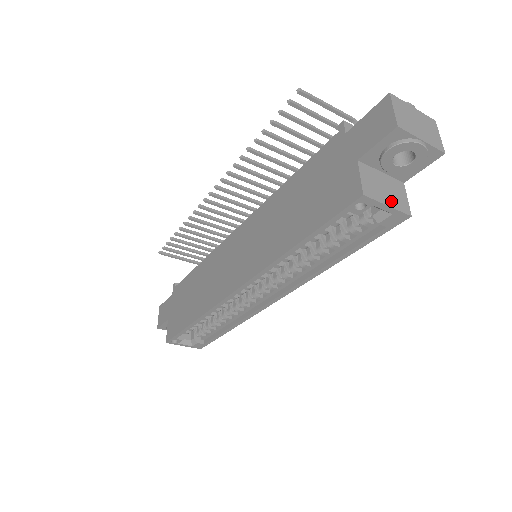
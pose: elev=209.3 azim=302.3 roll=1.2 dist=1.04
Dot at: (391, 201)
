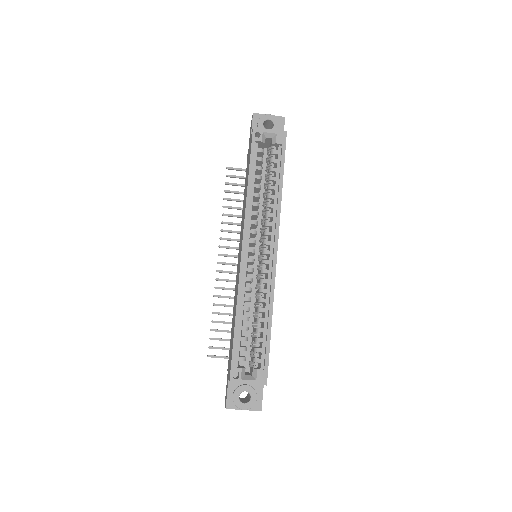
Dot at: (272, 132)
